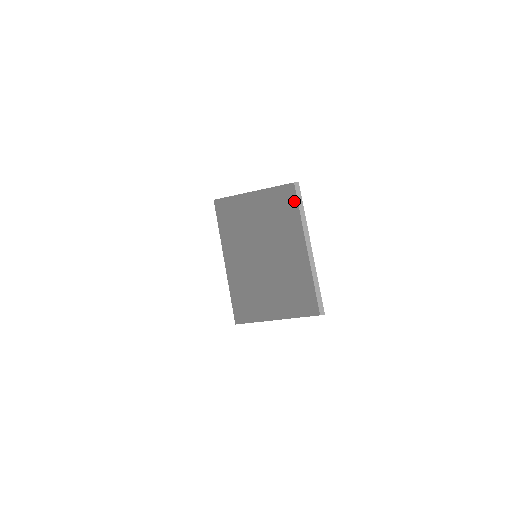
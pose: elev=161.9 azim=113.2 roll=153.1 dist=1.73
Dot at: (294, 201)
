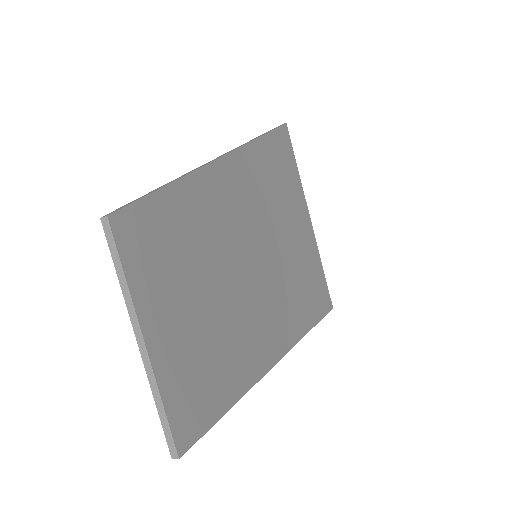
Dot at: occluded
